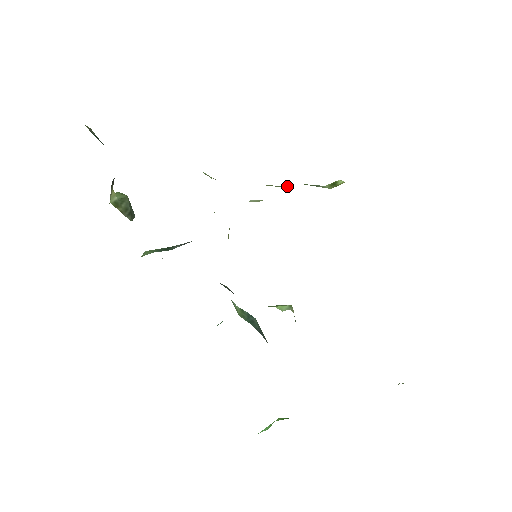
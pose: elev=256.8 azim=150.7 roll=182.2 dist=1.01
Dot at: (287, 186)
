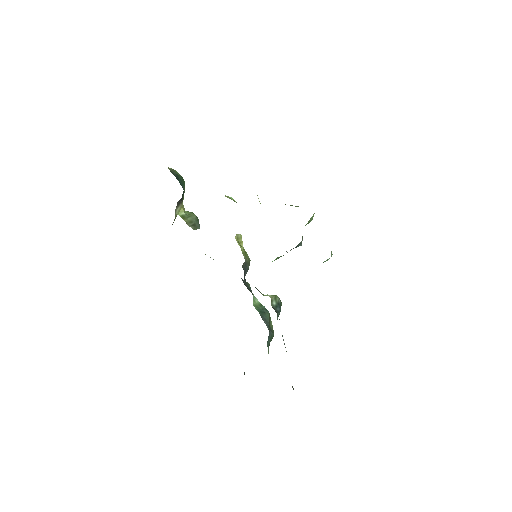
Dot at: occluded
